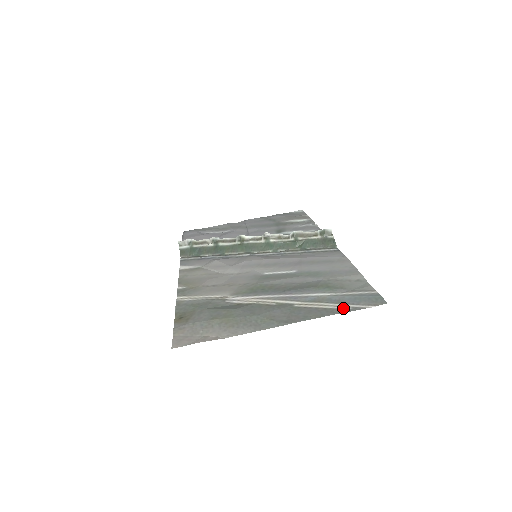
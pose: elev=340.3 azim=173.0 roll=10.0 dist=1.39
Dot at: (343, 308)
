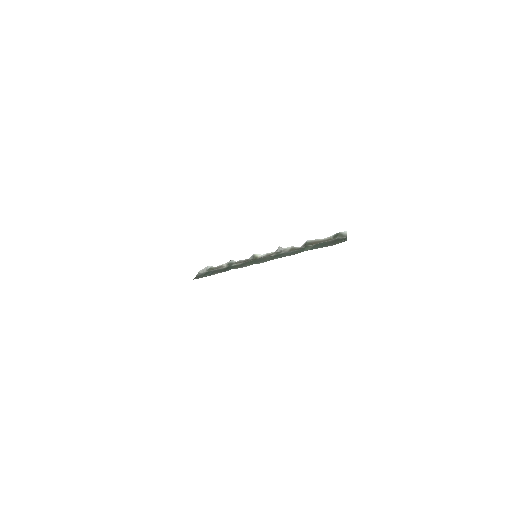
Dot at: occluded
